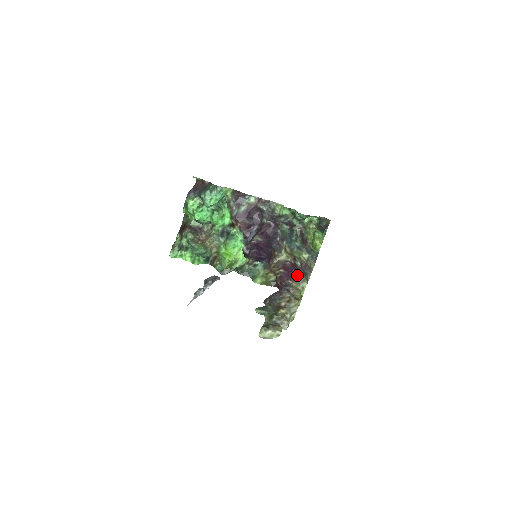
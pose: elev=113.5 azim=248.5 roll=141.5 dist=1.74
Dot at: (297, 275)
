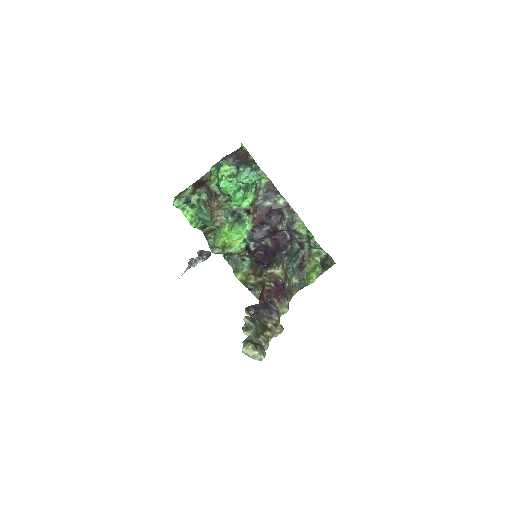
Dot at: (284, 297)
